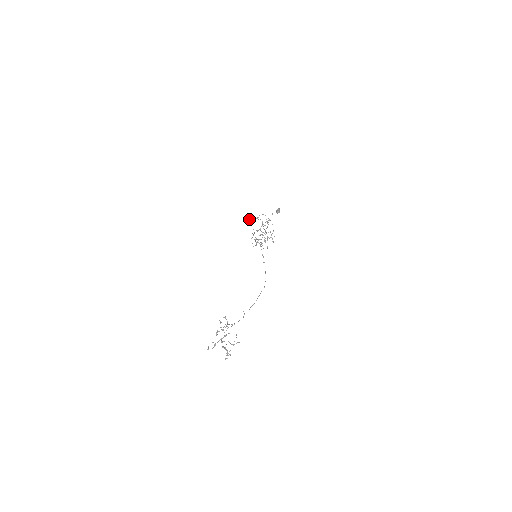
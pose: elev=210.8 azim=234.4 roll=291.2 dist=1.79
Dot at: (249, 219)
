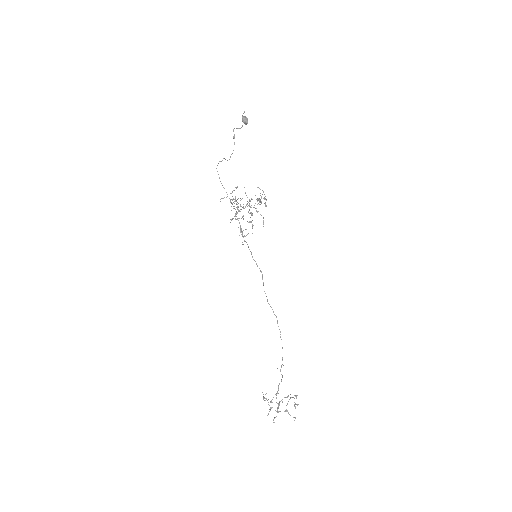
Dot at: occluded
